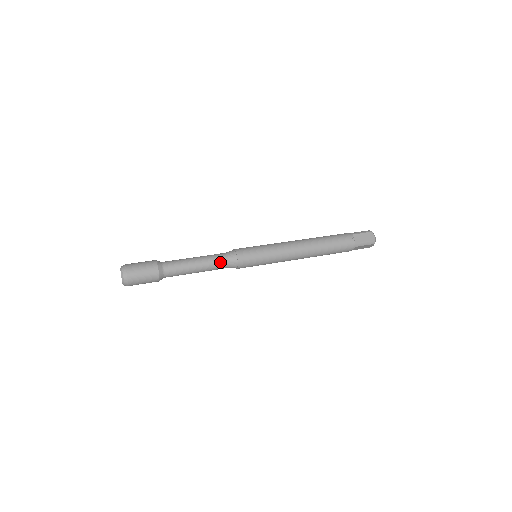
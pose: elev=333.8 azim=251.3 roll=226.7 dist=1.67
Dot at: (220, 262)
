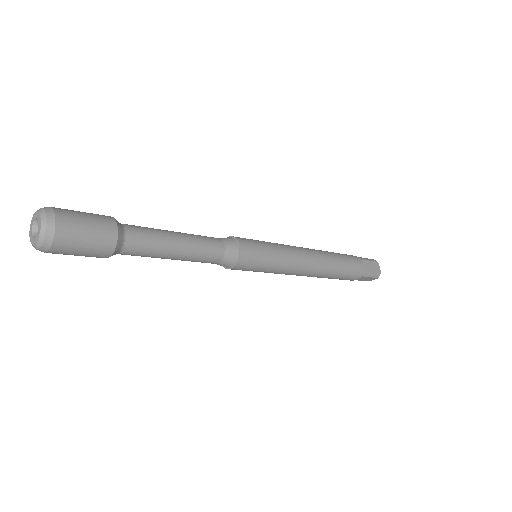
Dot at: (208, 237)
